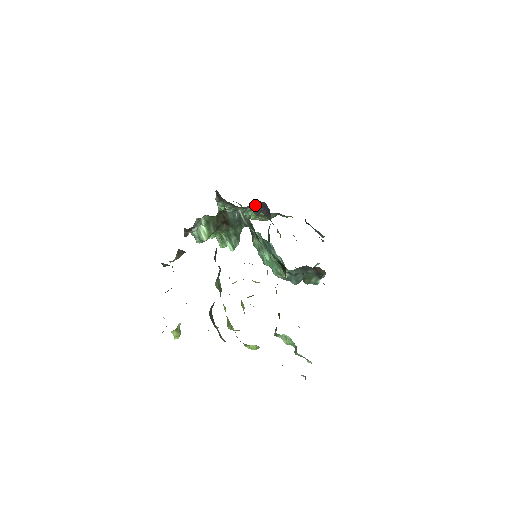
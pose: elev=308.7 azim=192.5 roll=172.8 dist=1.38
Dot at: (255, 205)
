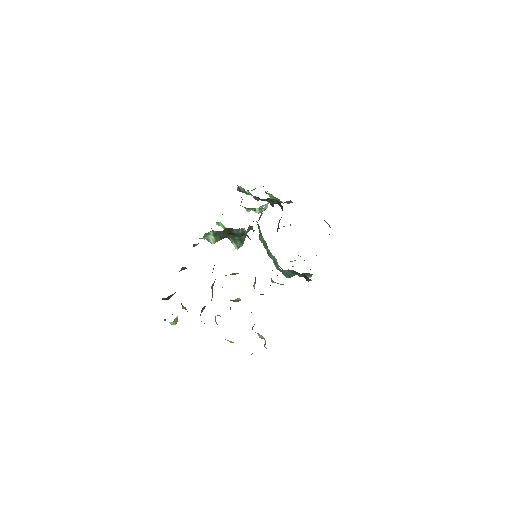
Dot at: (271, 200)
